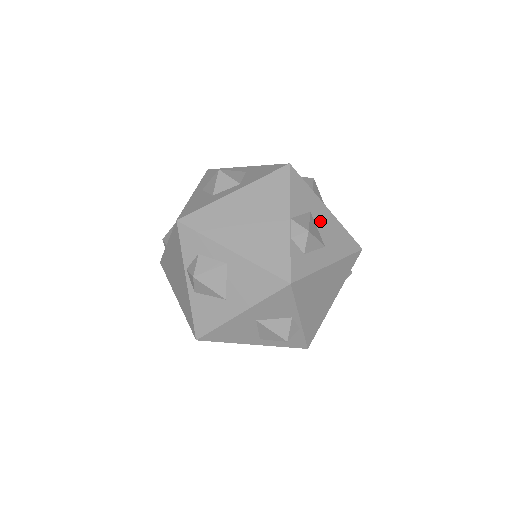
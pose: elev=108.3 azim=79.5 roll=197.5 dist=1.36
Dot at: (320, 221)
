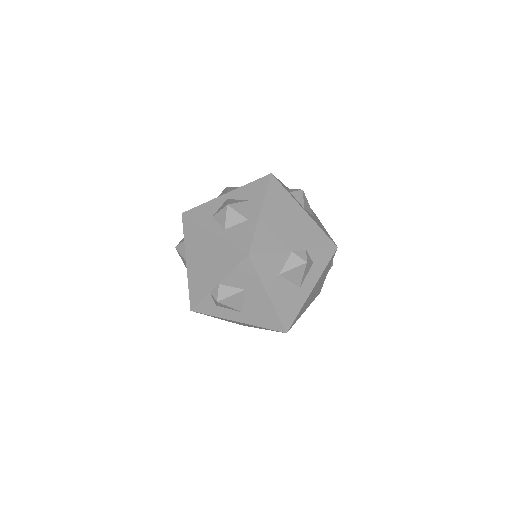
Dot at: (251, 298)
